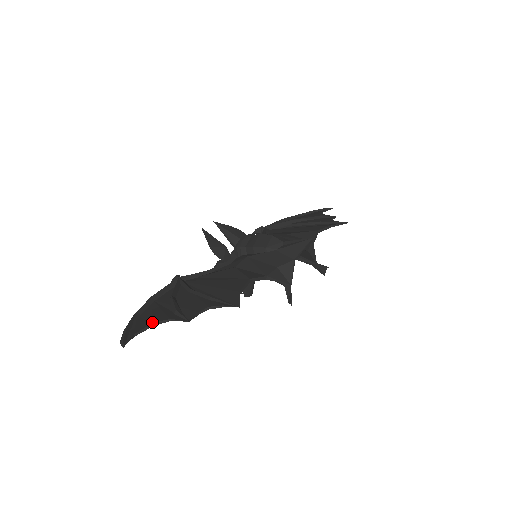
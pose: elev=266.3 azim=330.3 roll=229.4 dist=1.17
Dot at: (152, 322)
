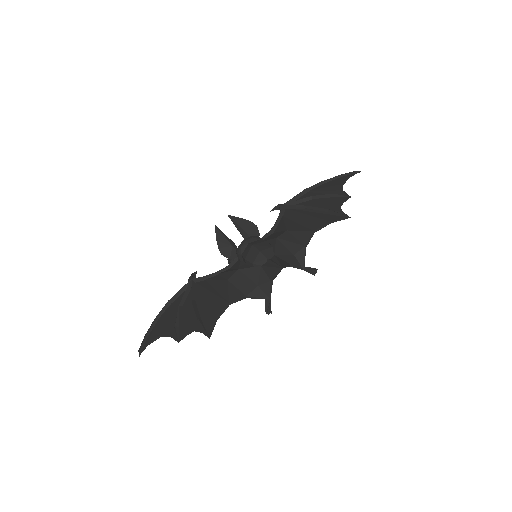
Dot at: (159, 335)
